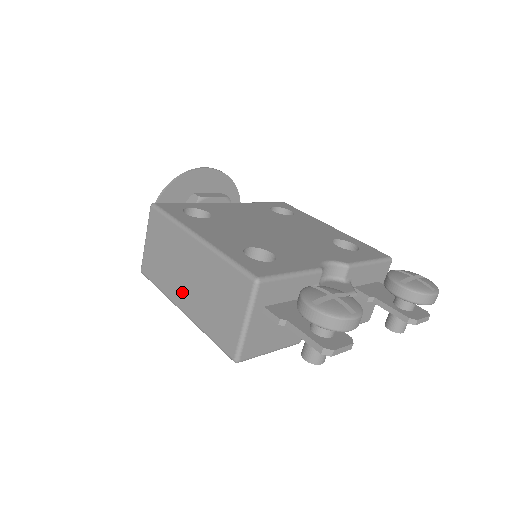
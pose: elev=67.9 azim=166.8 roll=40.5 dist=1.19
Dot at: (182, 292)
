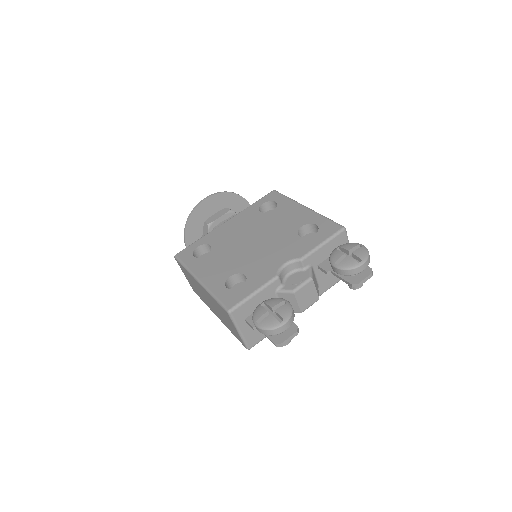
Dot at: (212, 308)
